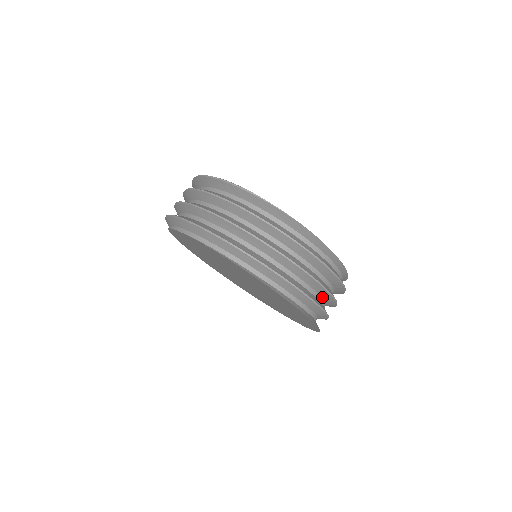
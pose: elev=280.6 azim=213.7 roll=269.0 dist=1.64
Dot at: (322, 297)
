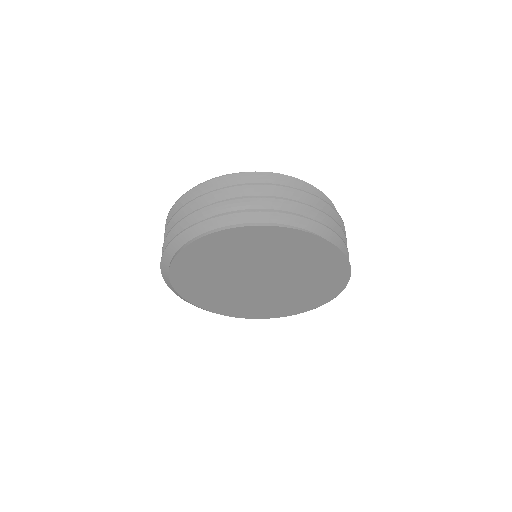
Dot at: occluded
